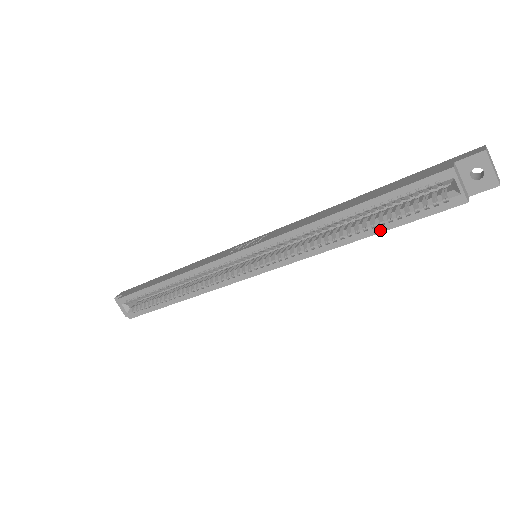
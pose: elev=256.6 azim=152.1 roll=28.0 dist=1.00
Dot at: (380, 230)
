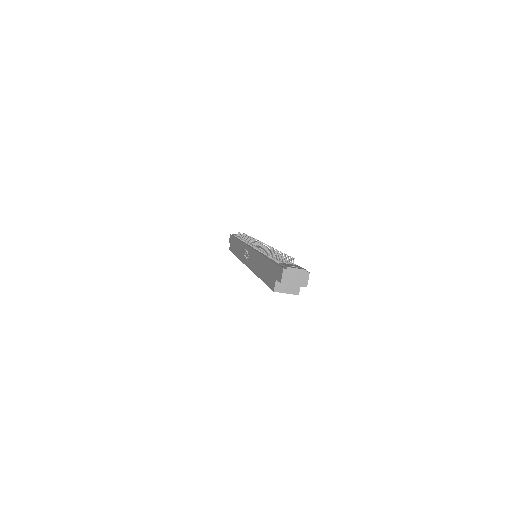
Dot at: occluded
